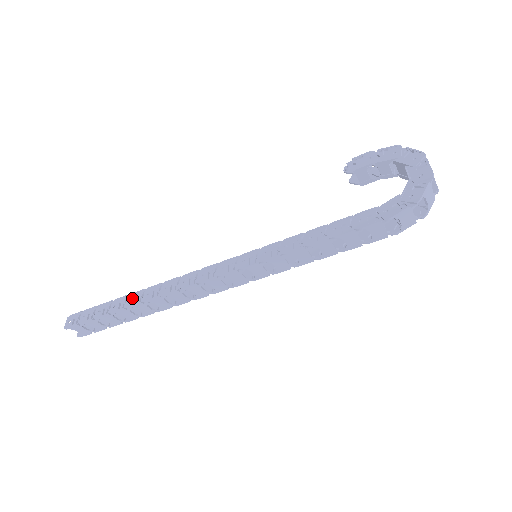
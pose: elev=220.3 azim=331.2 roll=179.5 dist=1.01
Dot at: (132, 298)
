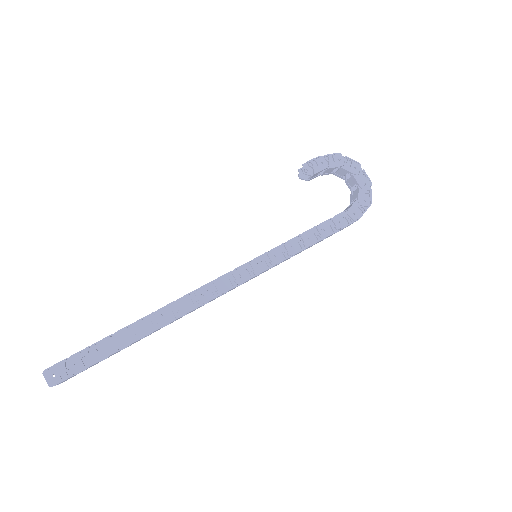
Dot at: (142, 326)
